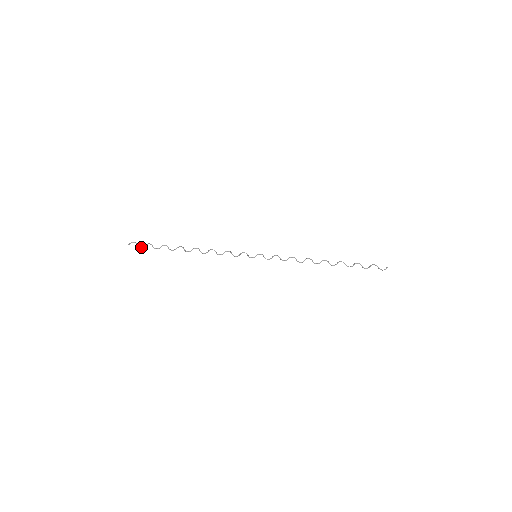
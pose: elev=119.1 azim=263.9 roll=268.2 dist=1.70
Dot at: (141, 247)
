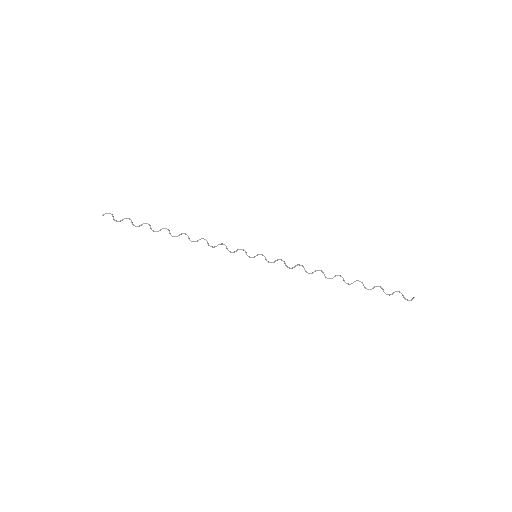
Dot at: (117, 221)
